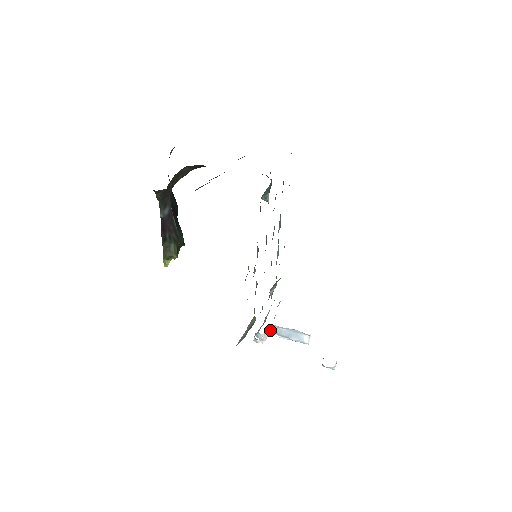
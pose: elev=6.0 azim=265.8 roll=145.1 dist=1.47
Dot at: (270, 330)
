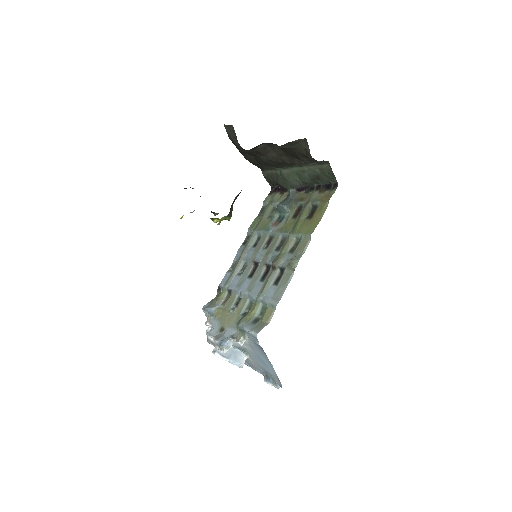
Dot at: occluded
